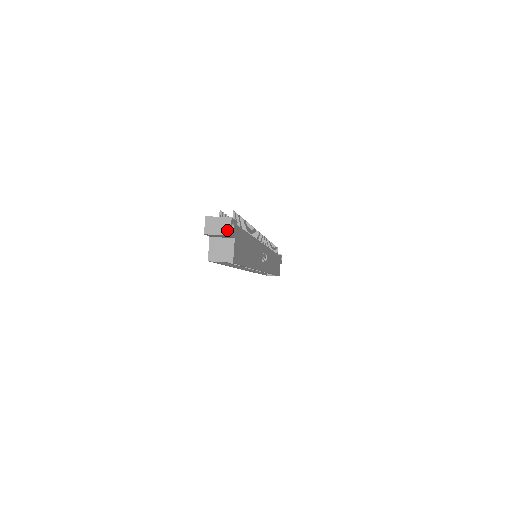
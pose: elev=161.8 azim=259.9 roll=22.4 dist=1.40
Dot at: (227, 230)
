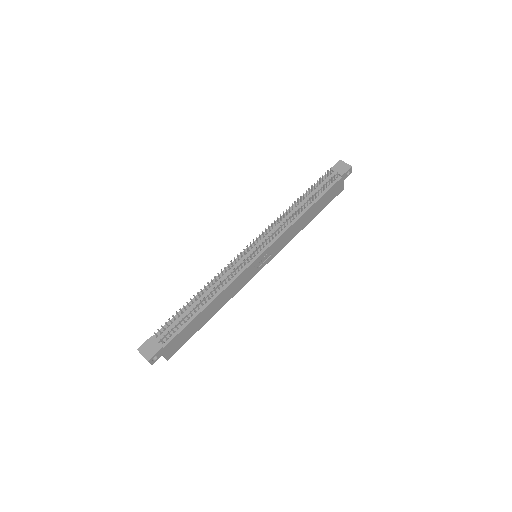
Dot at: occluded
